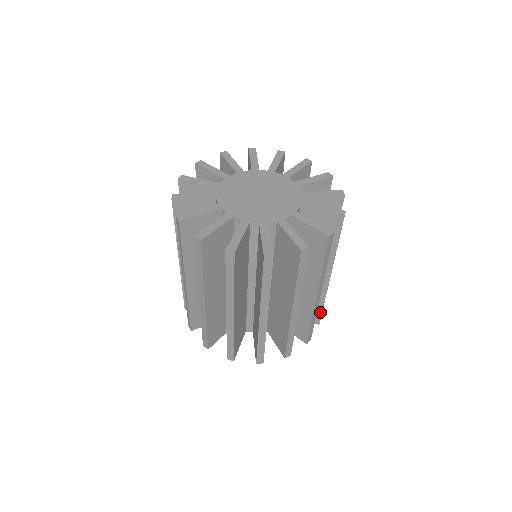
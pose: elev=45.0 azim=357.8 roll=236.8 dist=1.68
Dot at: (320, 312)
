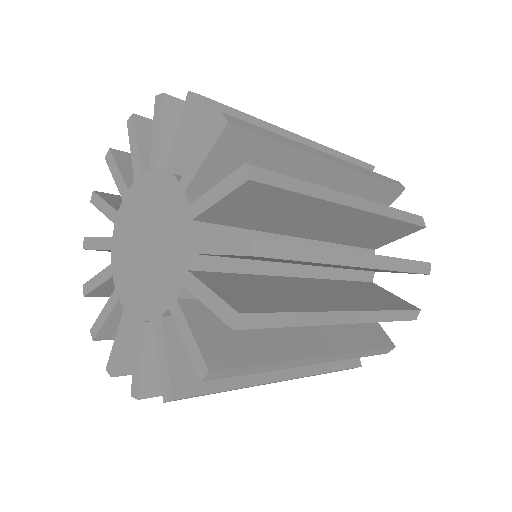
Dot at: occluded
